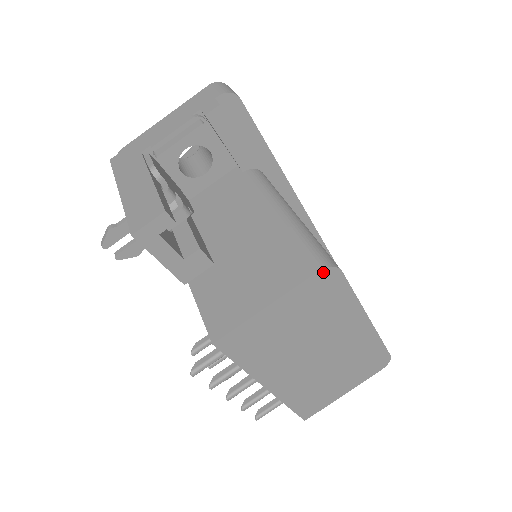
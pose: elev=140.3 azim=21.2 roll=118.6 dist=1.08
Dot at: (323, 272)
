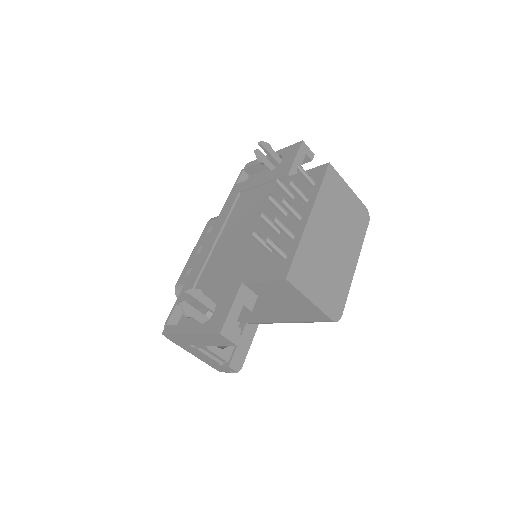
Dot at: (366, 211)
